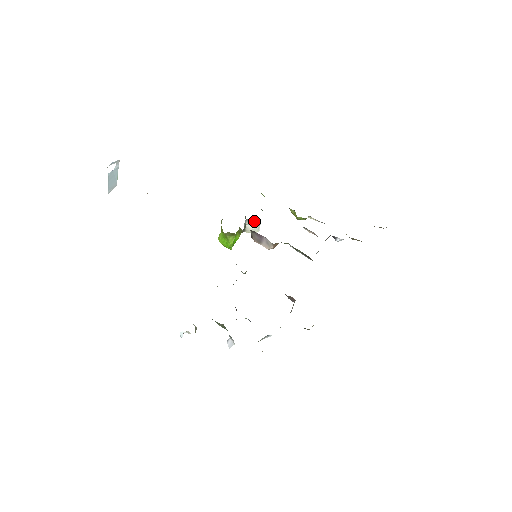
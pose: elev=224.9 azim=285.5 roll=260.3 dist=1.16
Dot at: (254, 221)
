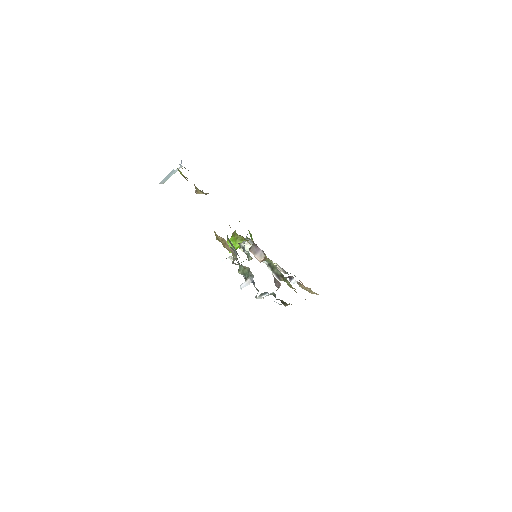
Dot at: (252, 242)
